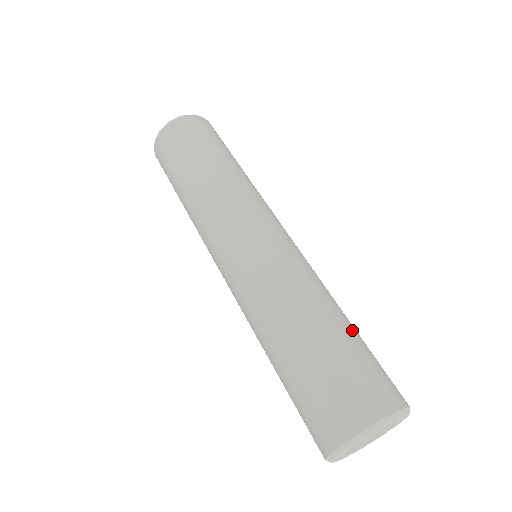
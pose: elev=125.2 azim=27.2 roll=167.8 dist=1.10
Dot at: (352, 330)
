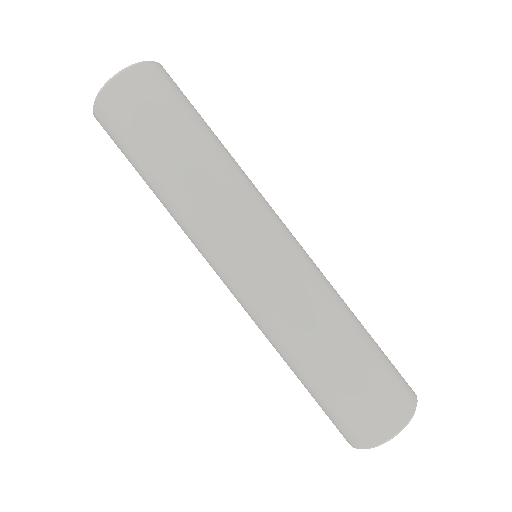
Dot at: (359, 354)
